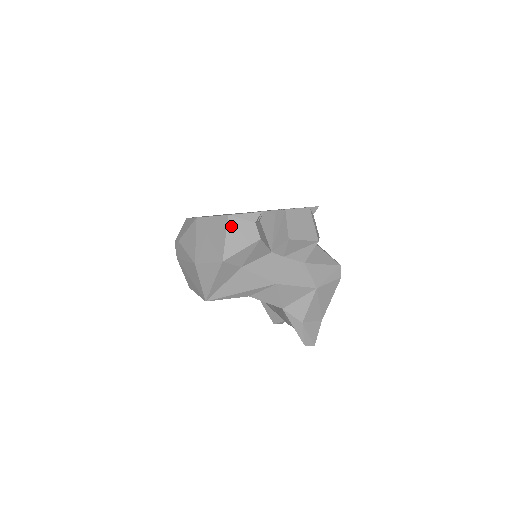
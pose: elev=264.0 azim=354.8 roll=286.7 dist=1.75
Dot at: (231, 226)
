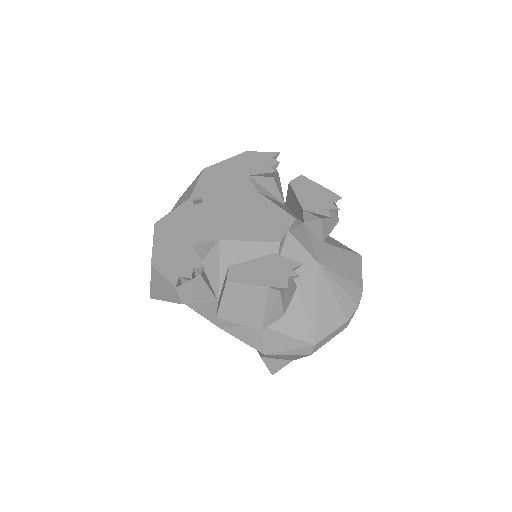
Dot at: (154, 276)
